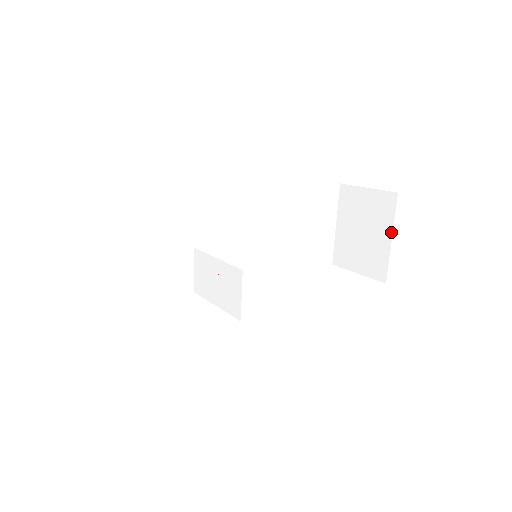
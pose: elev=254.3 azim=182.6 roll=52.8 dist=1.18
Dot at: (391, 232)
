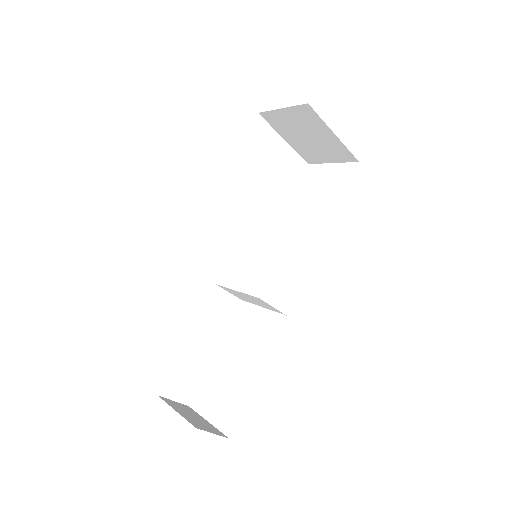
Dot at: (330, 130)
